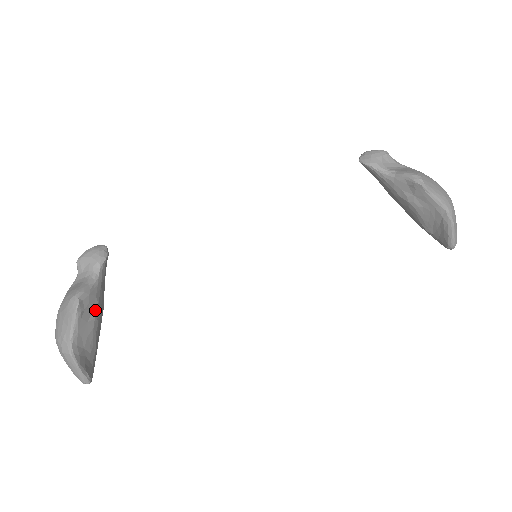
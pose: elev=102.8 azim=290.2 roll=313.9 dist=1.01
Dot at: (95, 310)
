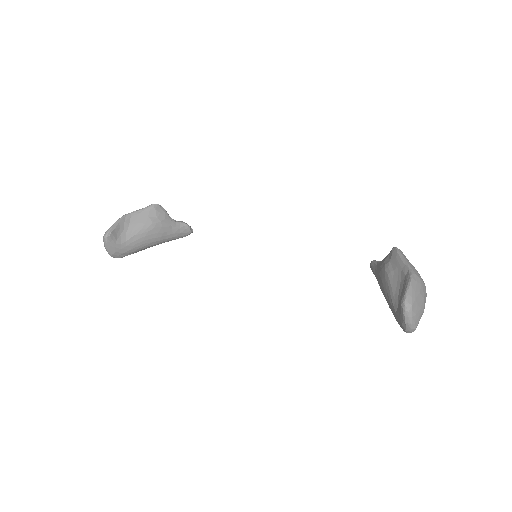
Dot at: (157, 220)
